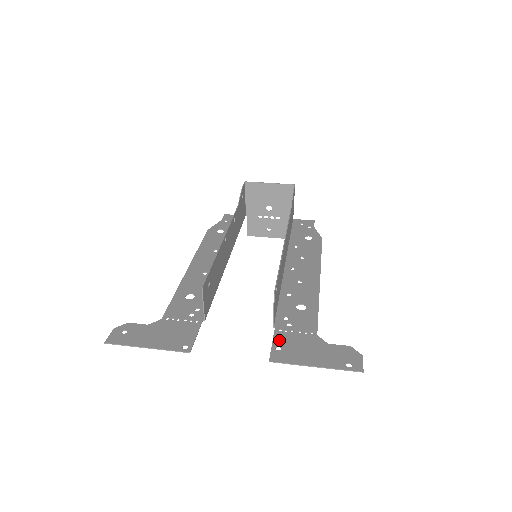
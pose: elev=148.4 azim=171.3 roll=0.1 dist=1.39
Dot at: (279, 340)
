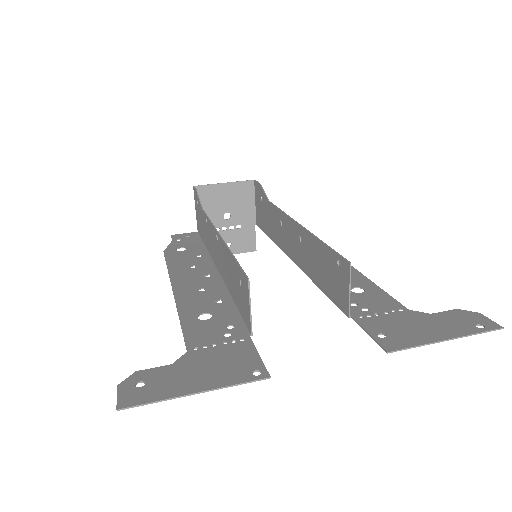
Dot at: (372, 327)
